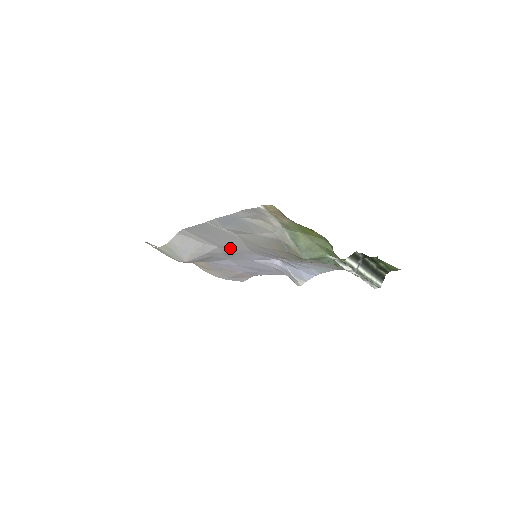
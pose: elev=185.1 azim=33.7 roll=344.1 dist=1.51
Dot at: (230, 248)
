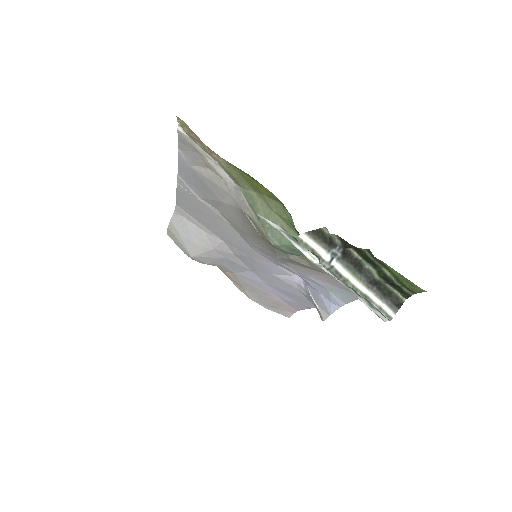
Dot at: (235, 244)
